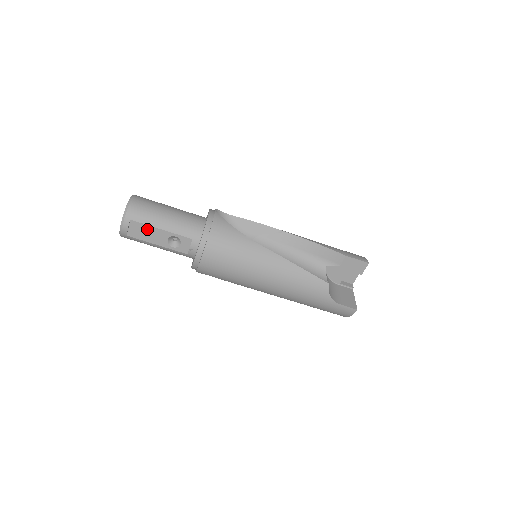
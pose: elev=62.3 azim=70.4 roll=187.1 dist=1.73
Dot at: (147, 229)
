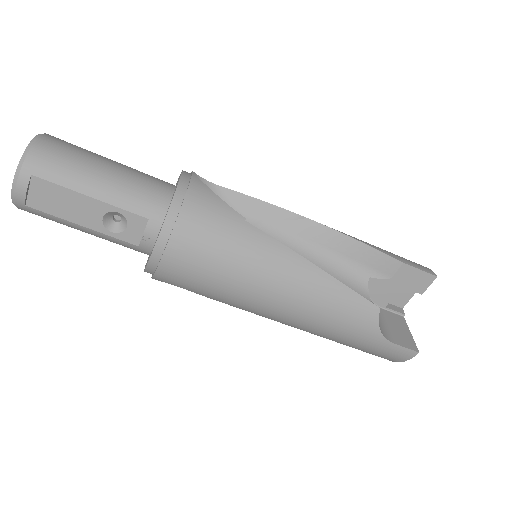
Dot at: (64, 195)
